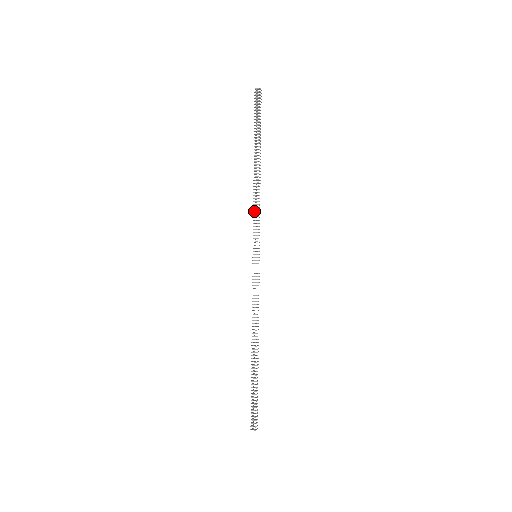
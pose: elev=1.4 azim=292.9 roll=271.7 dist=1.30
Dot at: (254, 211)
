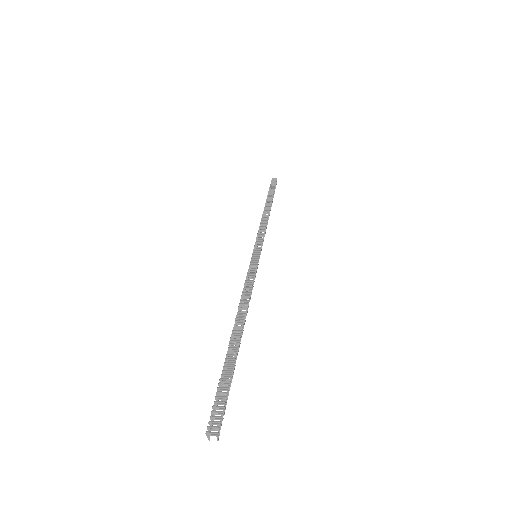
Dot at: (259, 230)
